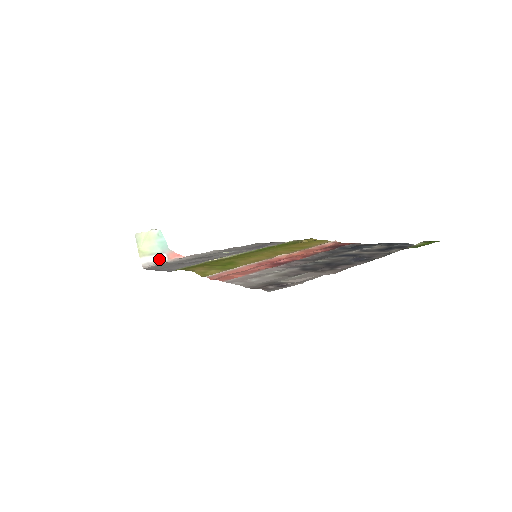
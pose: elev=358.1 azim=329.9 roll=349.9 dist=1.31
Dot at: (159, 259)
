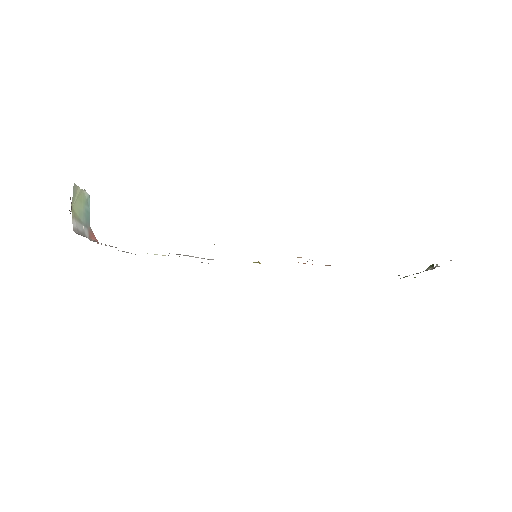
Dot at: (85, 232)
